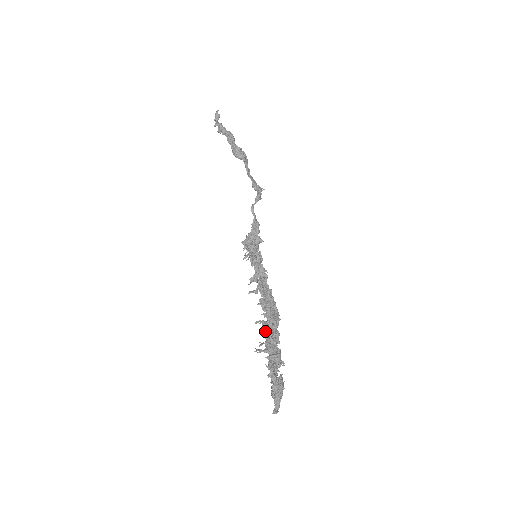
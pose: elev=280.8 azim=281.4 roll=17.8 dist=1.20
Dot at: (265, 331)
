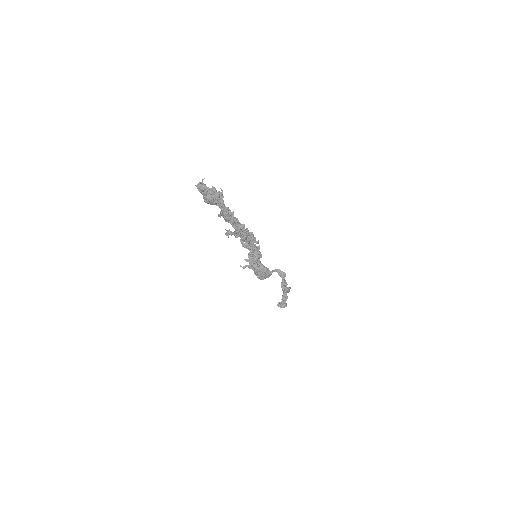
Dot at: occluded
